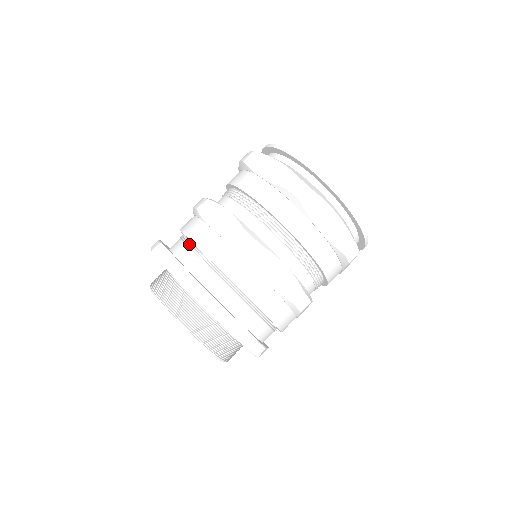
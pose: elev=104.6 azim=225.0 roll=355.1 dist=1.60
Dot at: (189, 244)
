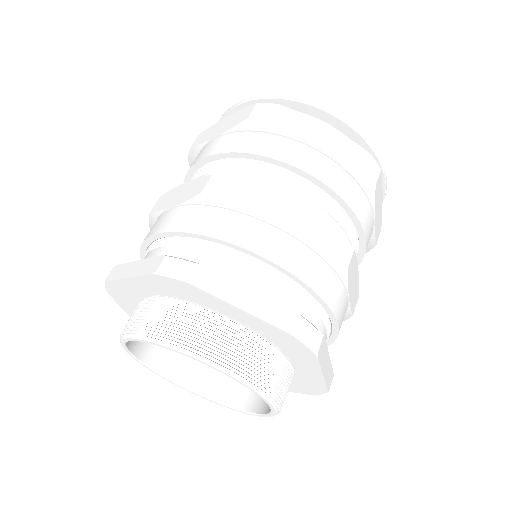
Dot at: (152, 247)
